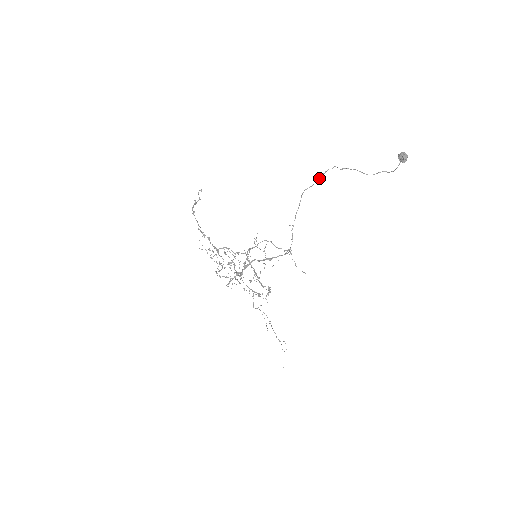
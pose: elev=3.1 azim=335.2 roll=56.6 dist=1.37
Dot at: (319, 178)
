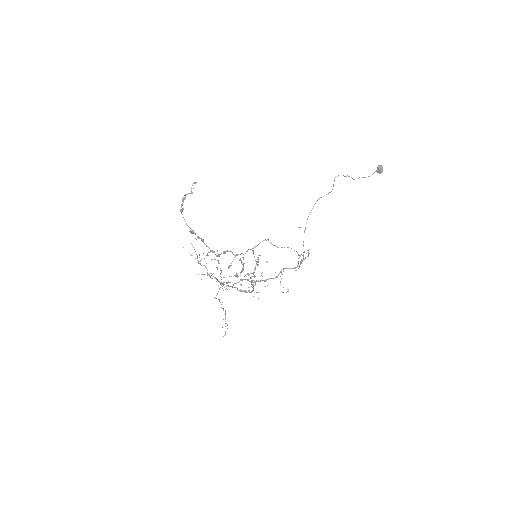
Dot at: occluded
